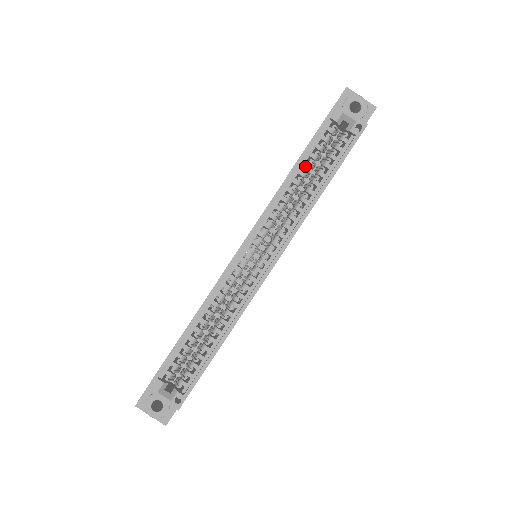
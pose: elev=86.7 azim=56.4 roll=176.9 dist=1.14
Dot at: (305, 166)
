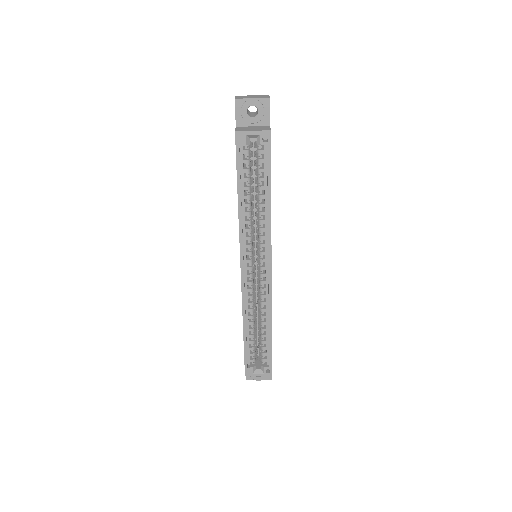
Dot at: occluded
